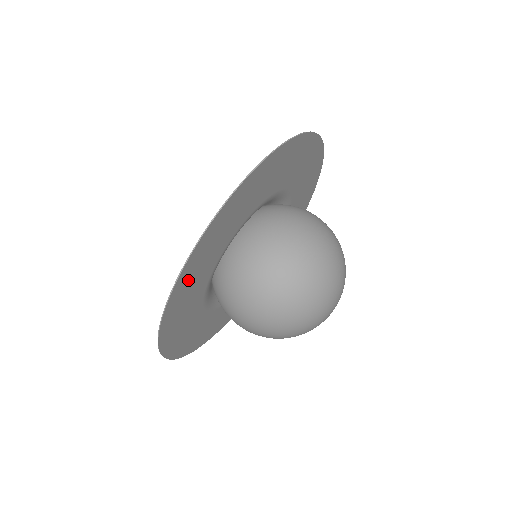
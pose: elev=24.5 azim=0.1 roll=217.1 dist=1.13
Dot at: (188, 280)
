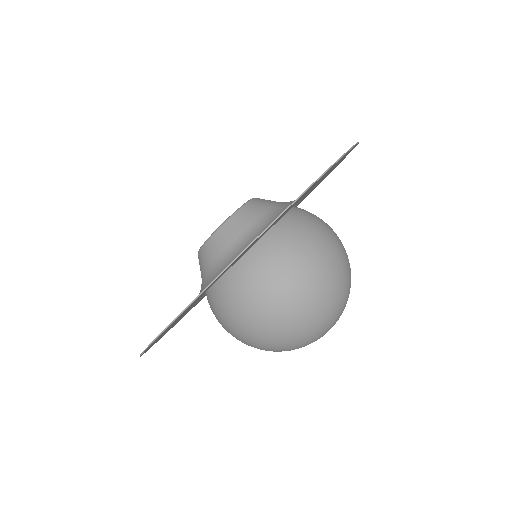
Dot at: occluded
